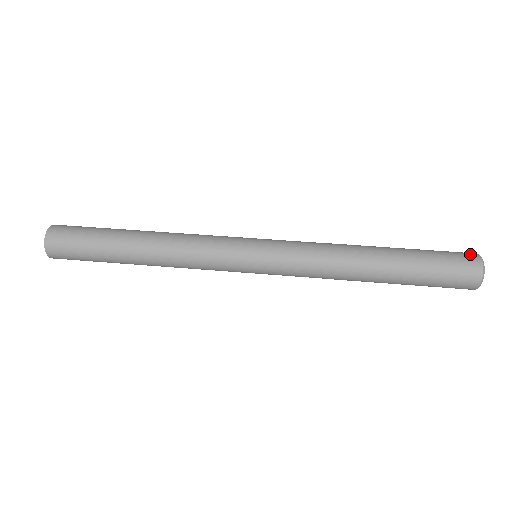
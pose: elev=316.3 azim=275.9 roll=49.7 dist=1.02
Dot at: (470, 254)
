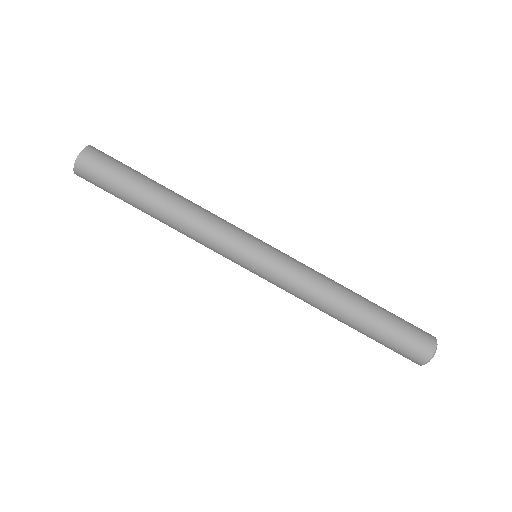
Dot at: (430, 338)
